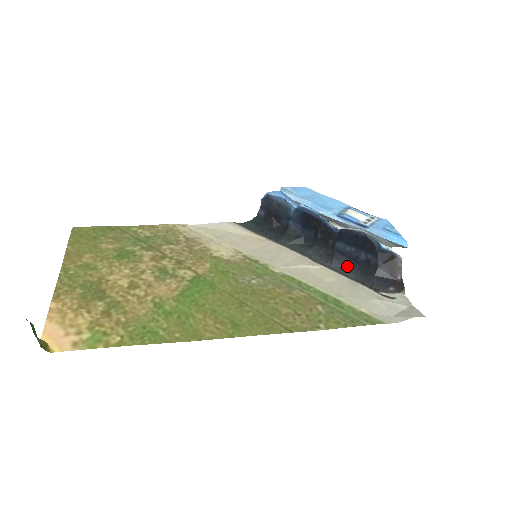
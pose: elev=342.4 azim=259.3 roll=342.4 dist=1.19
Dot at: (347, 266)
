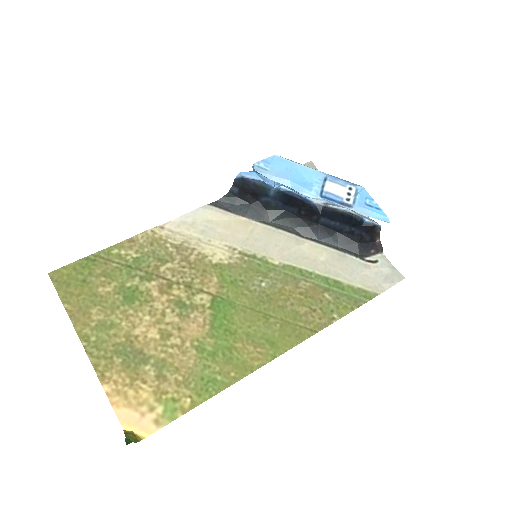
Dot at: (332, 237)
